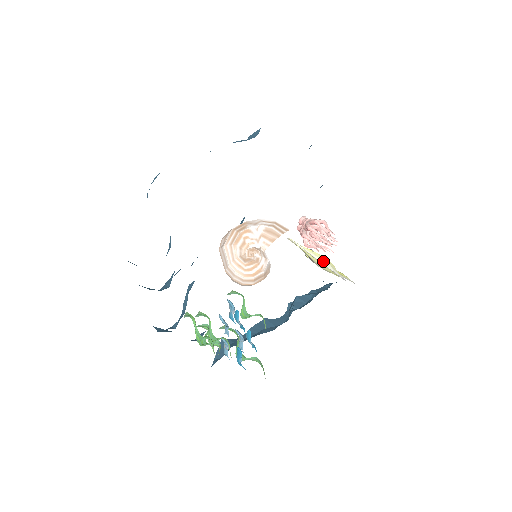
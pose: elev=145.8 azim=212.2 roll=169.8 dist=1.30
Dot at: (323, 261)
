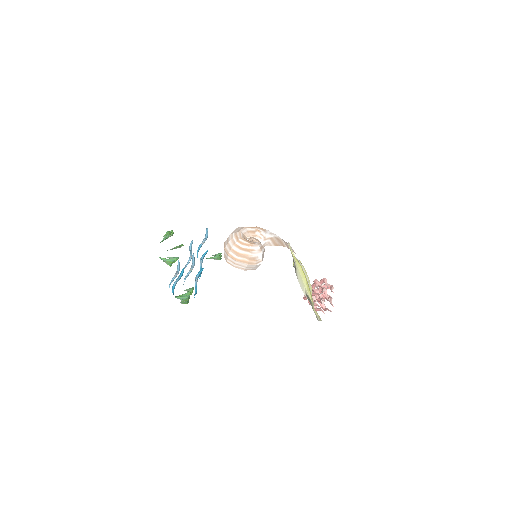
Dot at: (303, 268)
